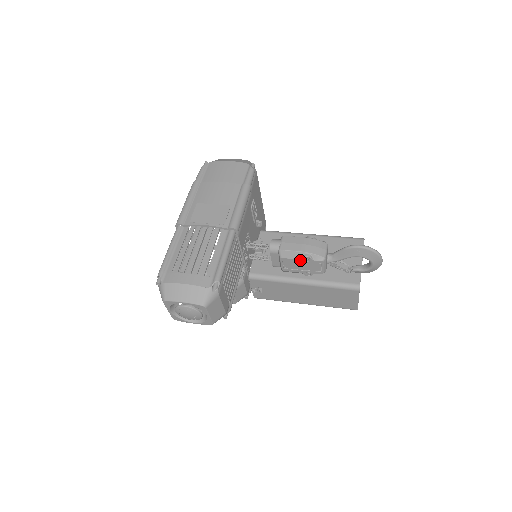
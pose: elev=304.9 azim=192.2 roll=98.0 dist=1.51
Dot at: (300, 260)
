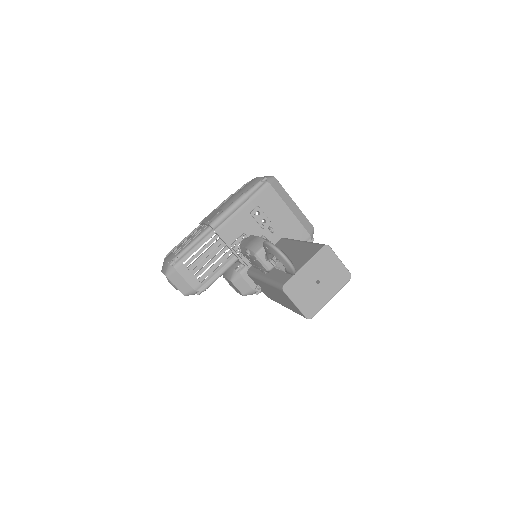
Dot at: (247, 255)
